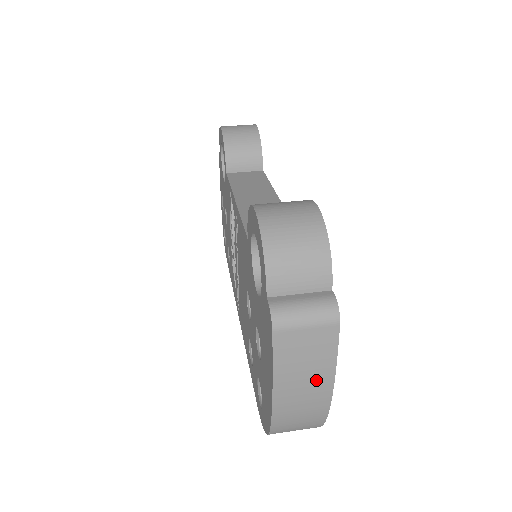
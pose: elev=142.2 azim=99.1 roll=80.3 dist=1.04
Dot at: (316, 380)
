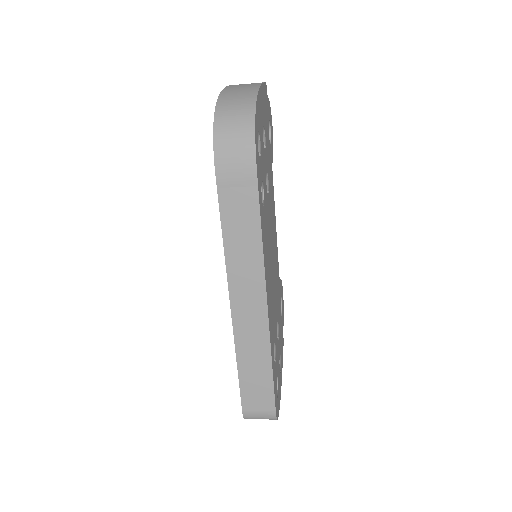
Dot at: (250, 85)
